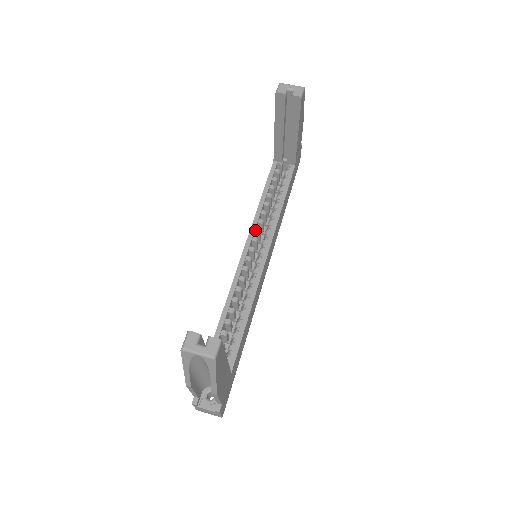
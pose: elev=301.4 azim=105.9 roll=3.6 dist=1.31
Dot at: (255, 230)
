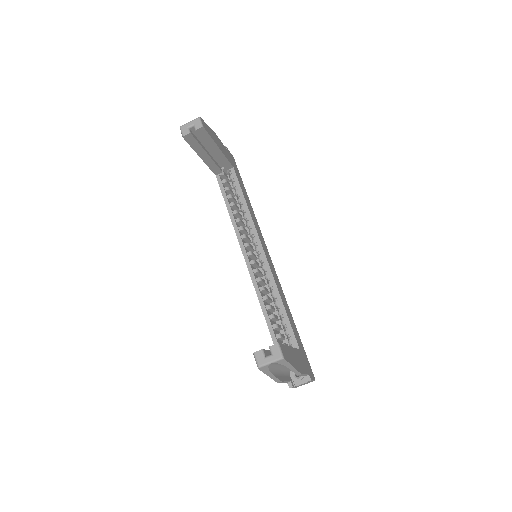
Dot at: (241, 238)
